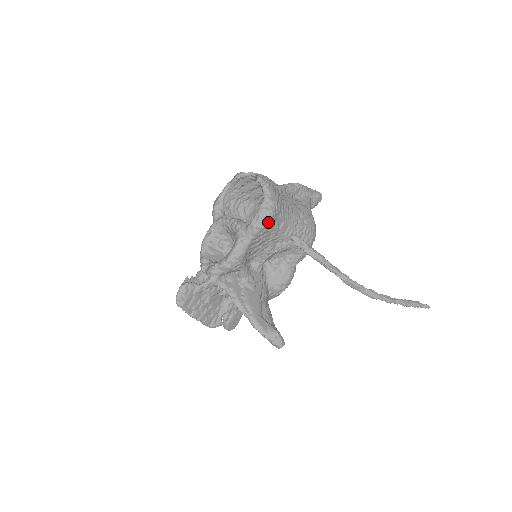
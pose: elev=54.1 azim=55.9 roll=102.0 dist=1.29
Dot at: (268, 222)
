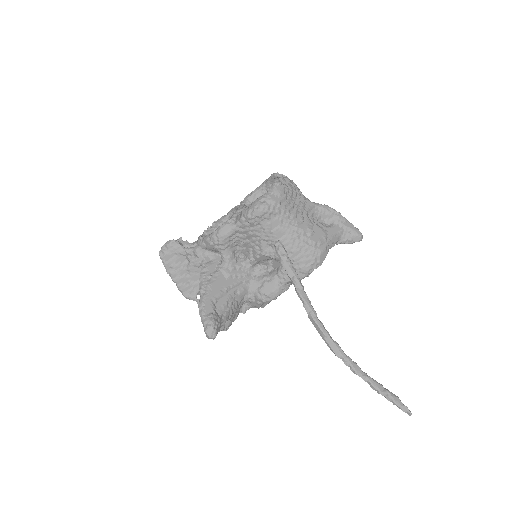
Dot at: (255, 214)
